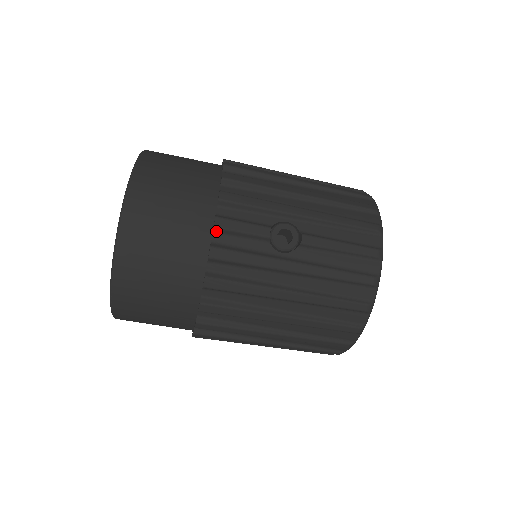
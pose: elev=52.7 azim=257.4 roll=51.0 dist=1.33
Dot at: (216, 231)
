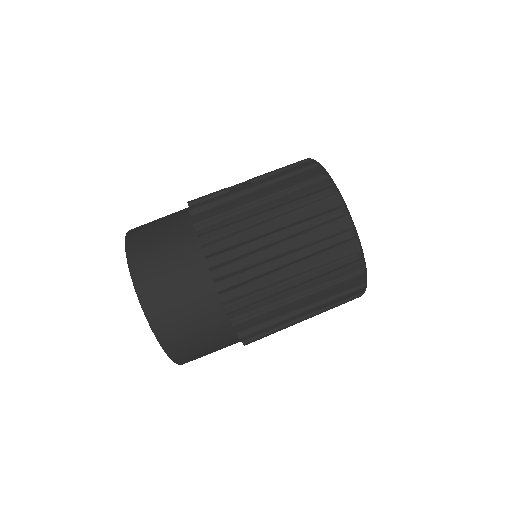
Dot at: (191, 205)
